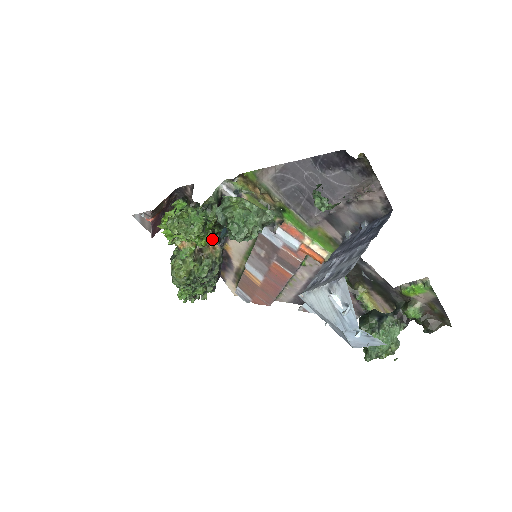
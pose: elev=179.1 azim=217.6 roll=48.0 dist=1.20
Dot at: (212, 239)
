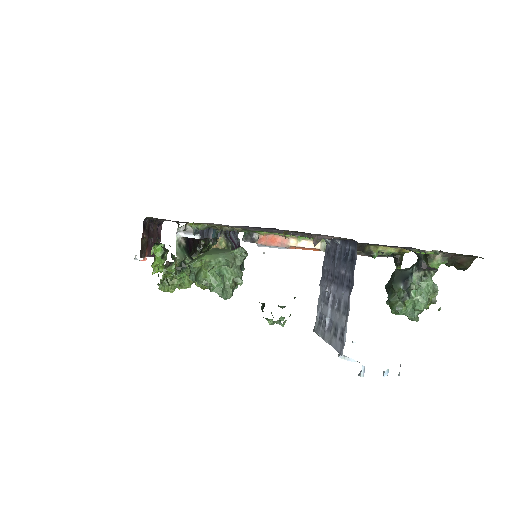
Dot at: occluded
